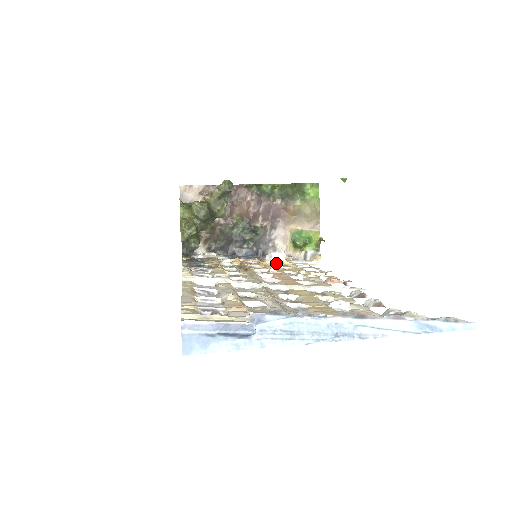
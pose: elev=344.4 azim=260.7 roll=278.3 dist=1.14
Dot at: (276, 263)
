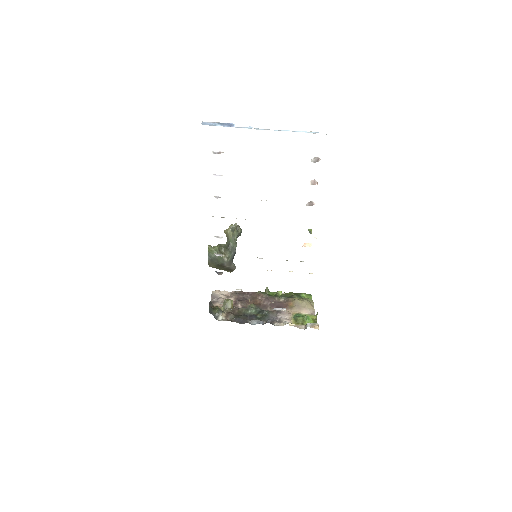
Dot at: occluded
